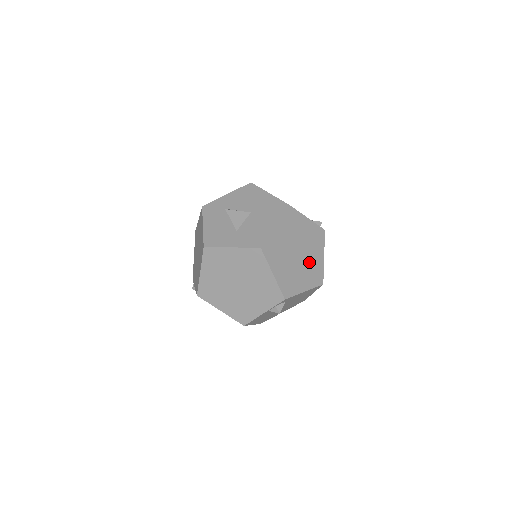
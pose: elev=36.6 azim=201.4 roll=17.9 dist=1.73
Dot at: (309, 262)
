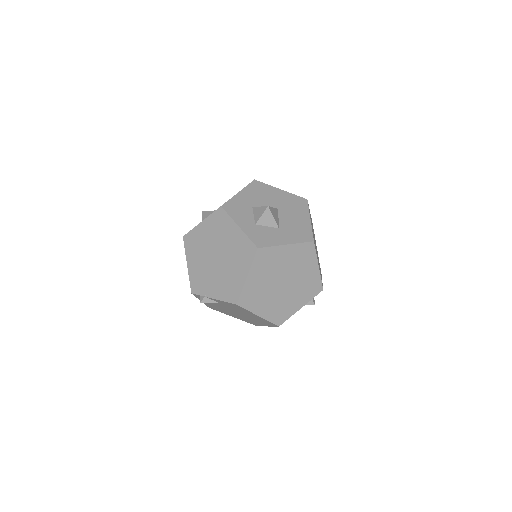
Dot at: (317, 253)
